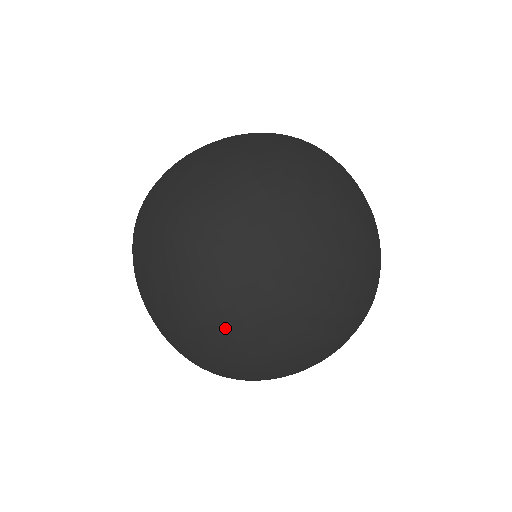
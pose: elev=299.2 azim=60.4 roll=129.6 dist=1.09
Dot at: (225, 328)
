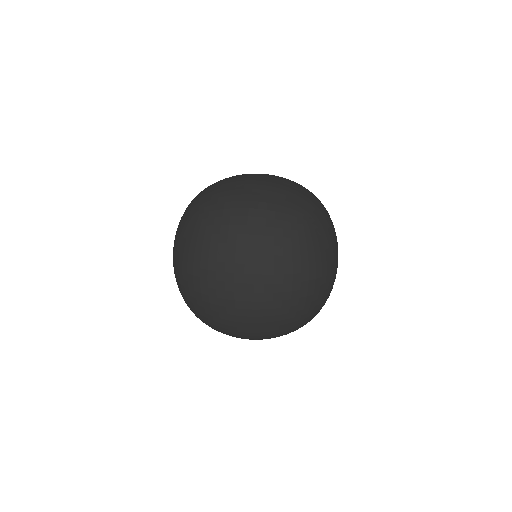
Dot at: (192, 287)
